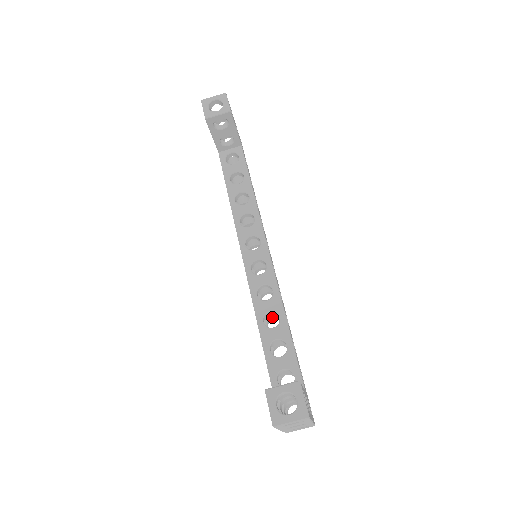
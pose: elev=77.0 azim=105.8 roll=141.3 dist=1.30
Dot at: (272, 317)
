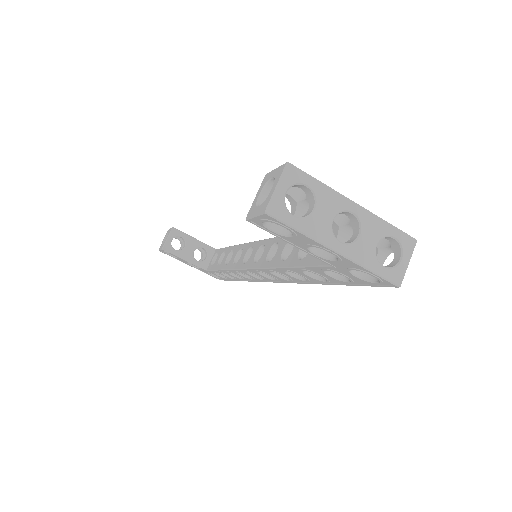
Dot at: occluded
